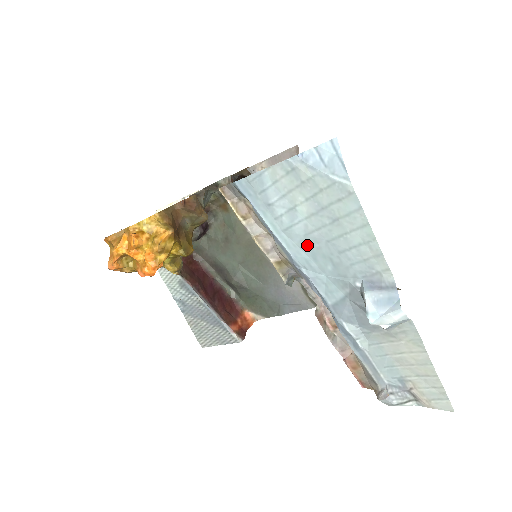
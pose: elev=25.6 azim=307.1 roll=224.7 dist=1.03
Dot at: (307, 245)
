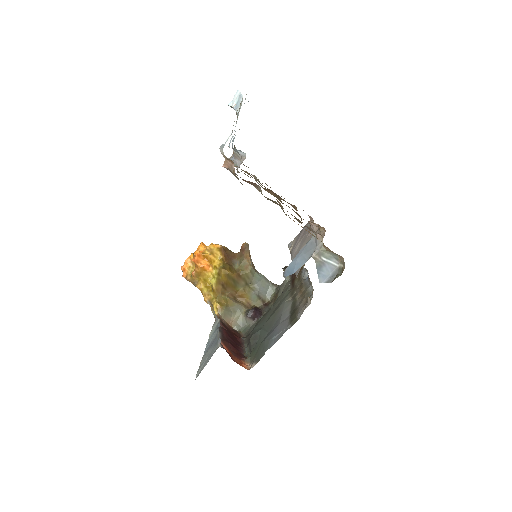
Dot at: occluded
